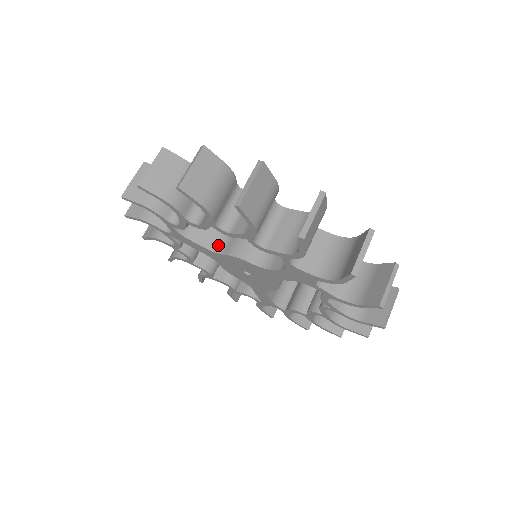
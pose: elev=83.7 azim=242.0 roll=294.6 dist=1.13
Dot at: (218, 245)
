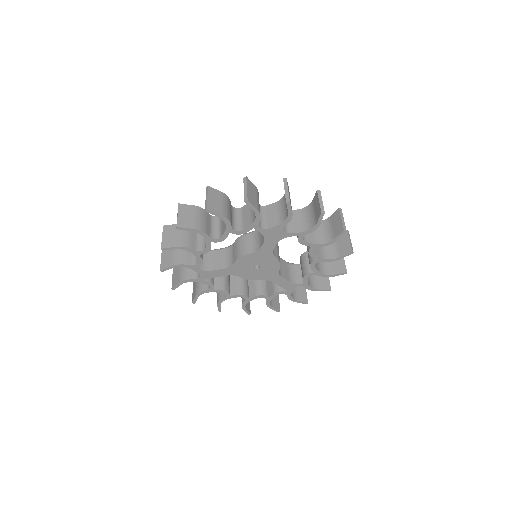
Dot at: (229, 262)
